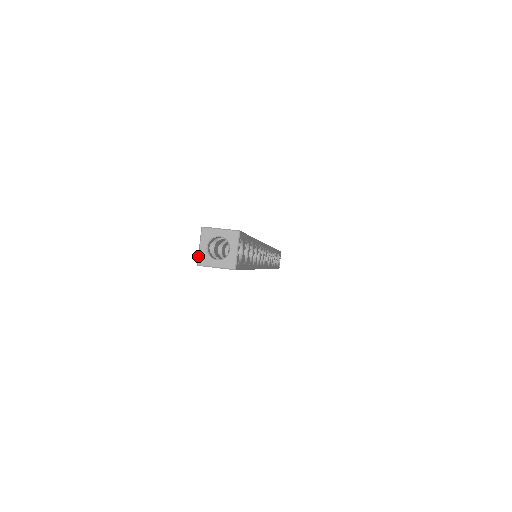
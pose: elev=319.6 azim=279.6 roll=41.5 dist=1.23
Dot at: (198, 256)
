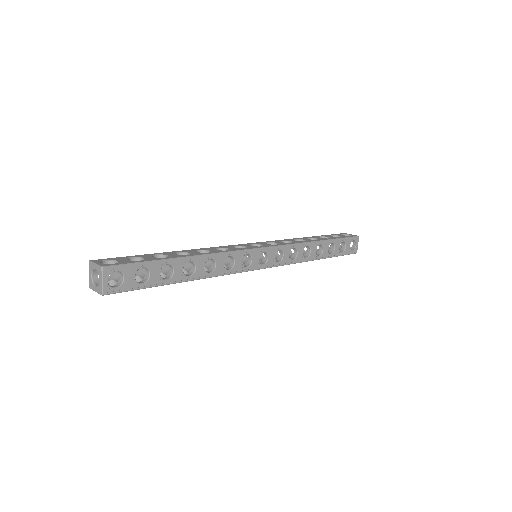
Dot at: (89, 281)
